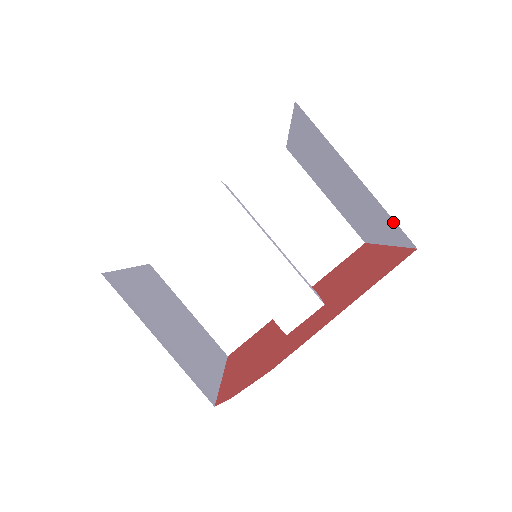
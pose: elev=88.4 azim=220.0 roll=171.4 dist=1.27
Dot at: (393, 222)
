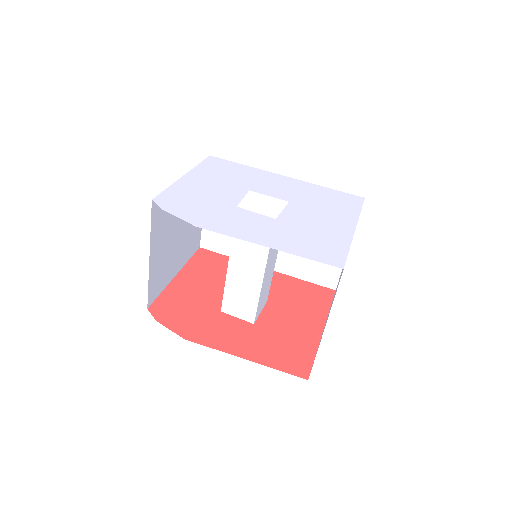
Dot at: occluded
